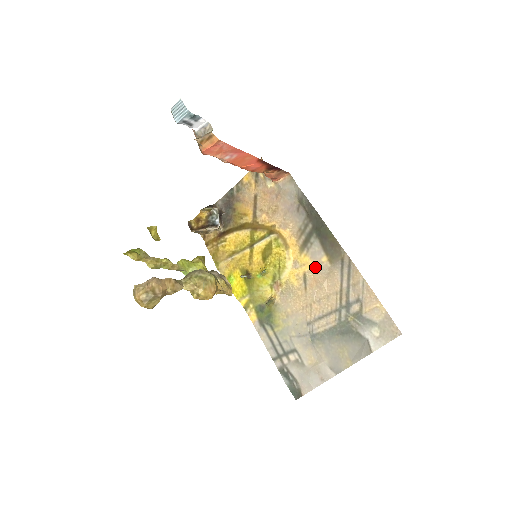
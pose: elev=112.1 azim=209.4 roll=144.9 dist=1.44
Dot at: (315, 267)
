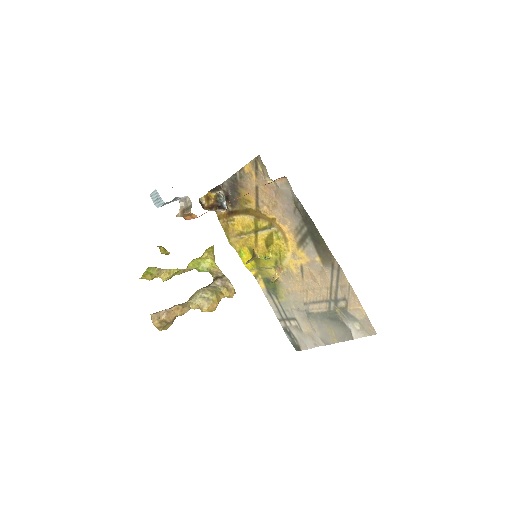
Dot at: (310, 263)
